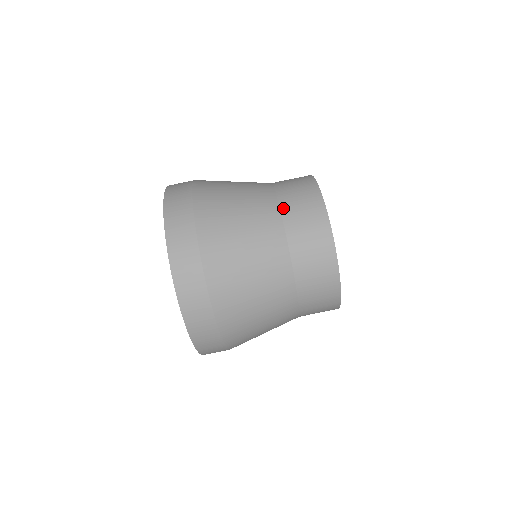
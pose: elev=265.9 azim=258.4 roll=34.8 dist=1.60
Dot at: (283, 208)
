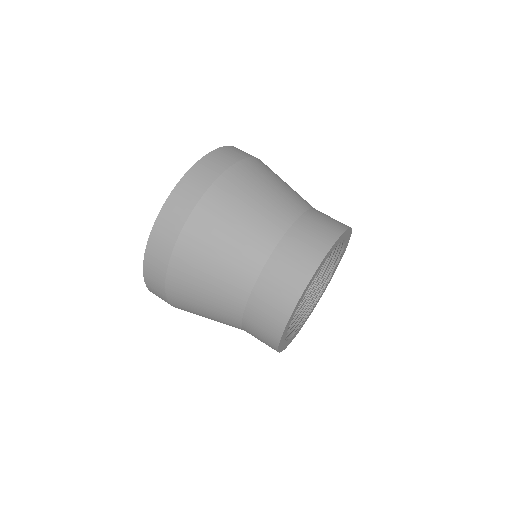
Dot at: (311, 211)
